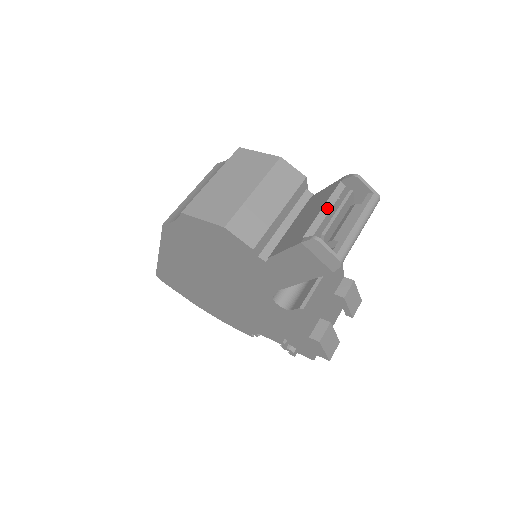
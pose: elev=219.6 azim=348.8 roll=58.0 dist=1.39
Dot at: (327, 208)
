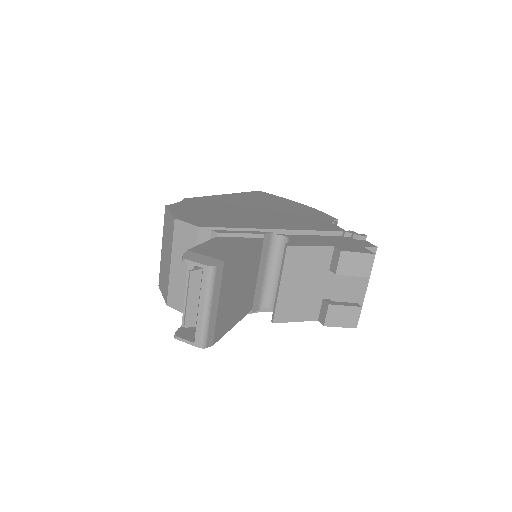
Dot at: occluded
